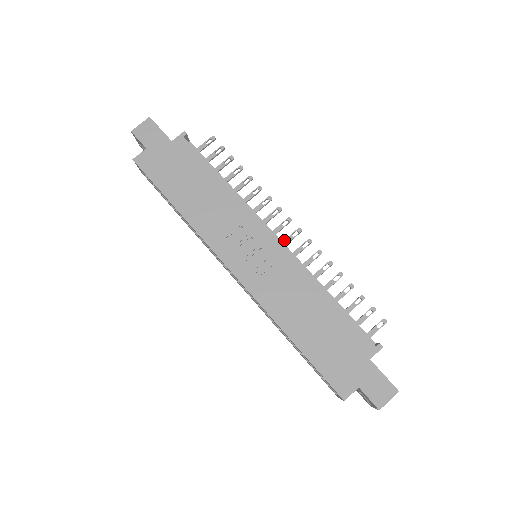
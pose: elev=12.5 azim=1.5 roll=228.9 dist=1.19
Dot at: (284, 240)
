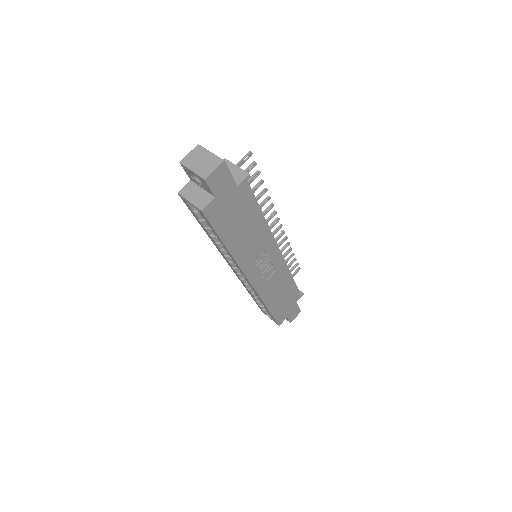
Dot at: occluded
